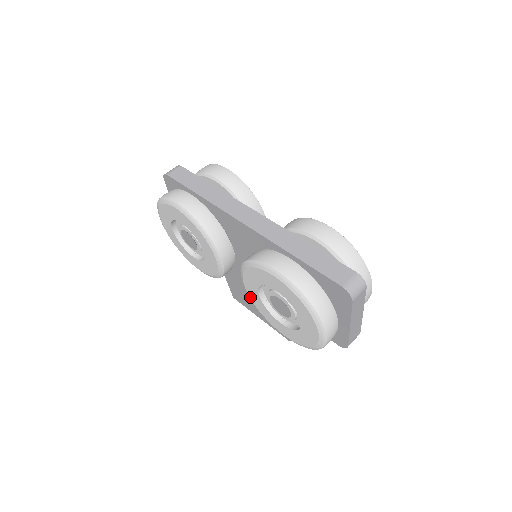
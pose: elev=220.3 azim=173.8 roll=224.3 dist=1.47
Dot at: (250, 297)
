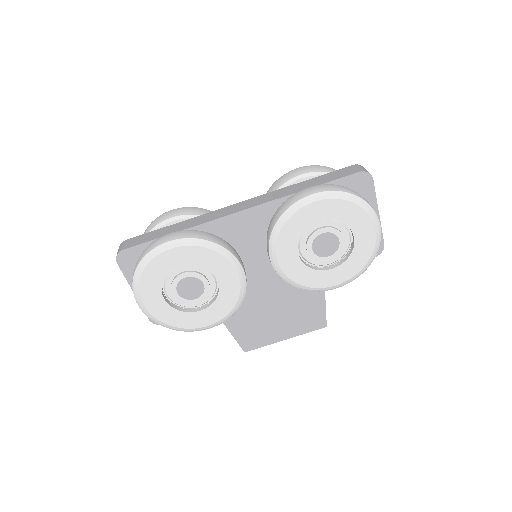
Dot at: (289, 277)
